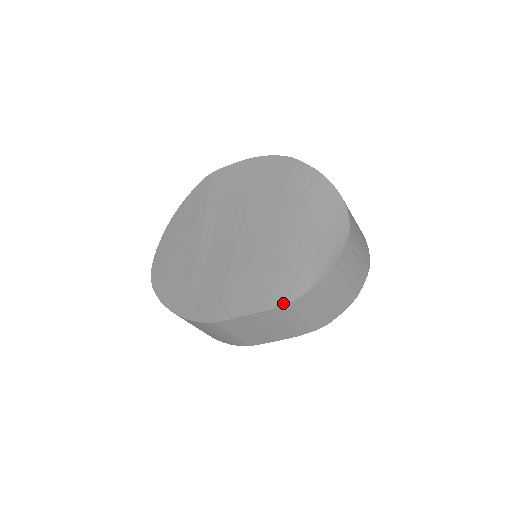
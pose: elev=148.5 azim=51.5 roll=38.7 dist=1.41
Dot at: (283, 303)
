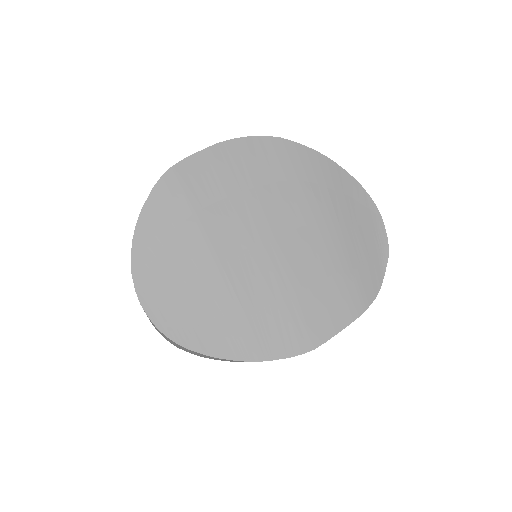
Dot at: (372, 301)
